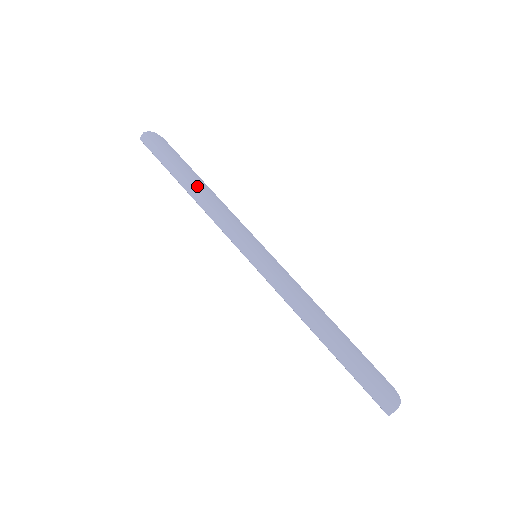
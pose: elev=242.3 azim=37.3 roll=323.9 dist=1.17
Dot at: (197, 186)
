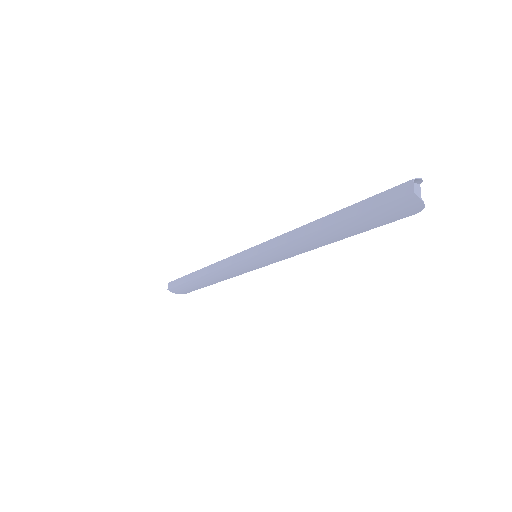
Dot at: occluded
